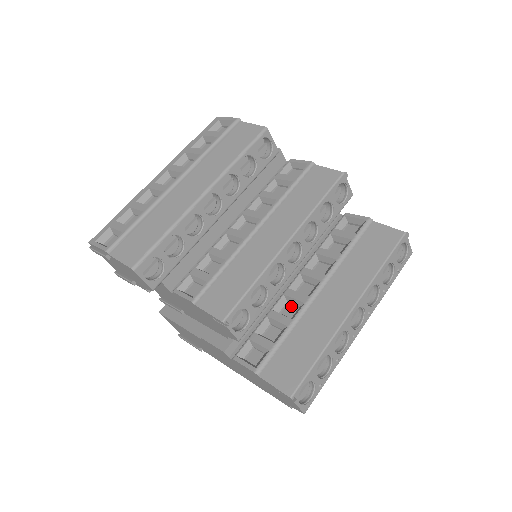
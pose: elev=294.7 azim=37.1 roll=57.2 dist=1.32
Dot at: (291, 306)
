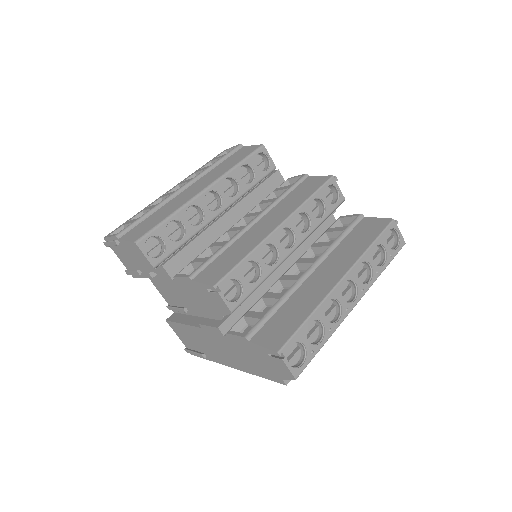
Dot at: (286, 290)
